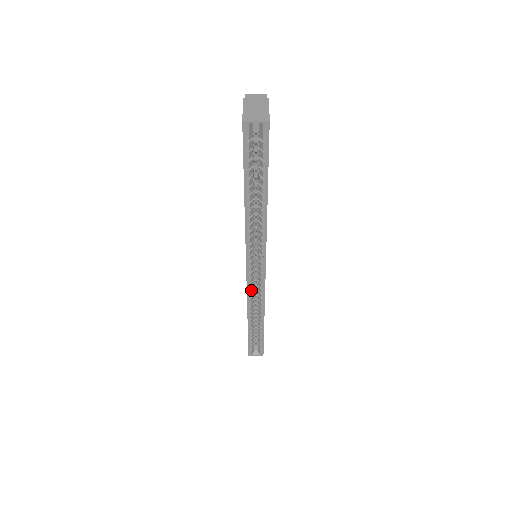
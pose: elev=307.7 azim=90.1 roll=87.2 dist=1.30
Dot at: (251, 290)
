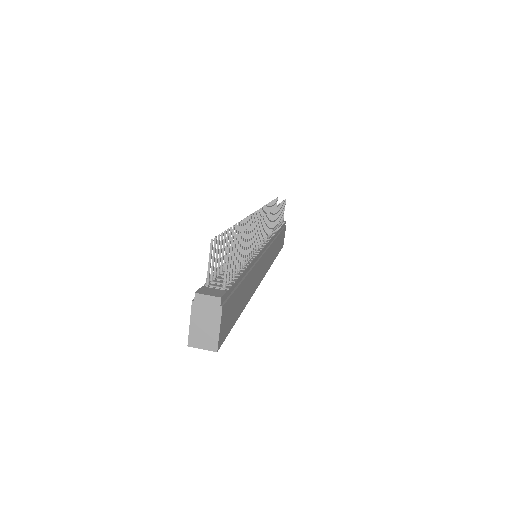
Dot at: occluded
